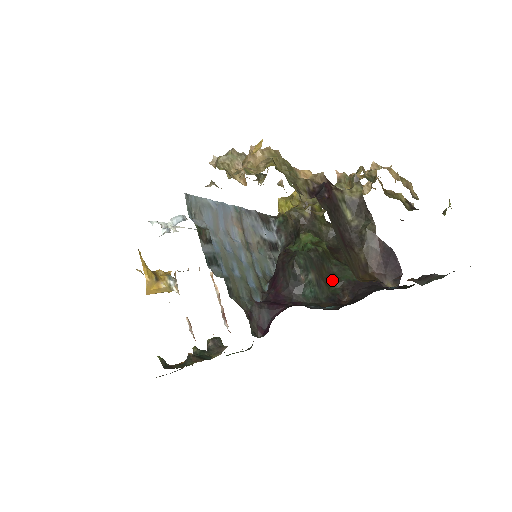
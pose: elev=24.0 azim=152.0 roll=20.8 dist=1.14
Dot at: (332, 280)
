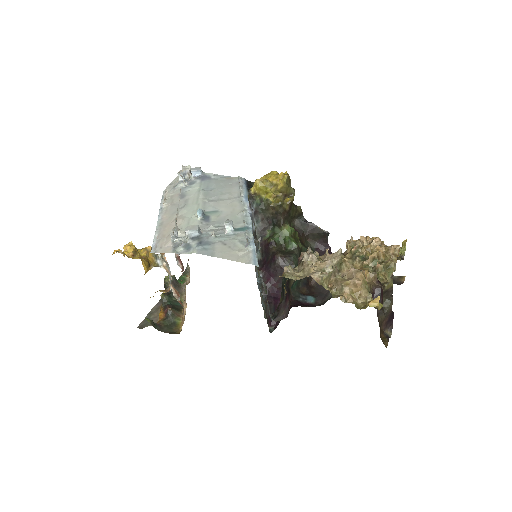
Dot at: occluded
